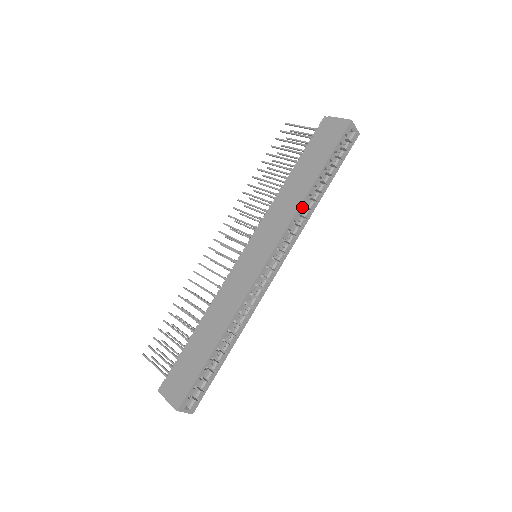
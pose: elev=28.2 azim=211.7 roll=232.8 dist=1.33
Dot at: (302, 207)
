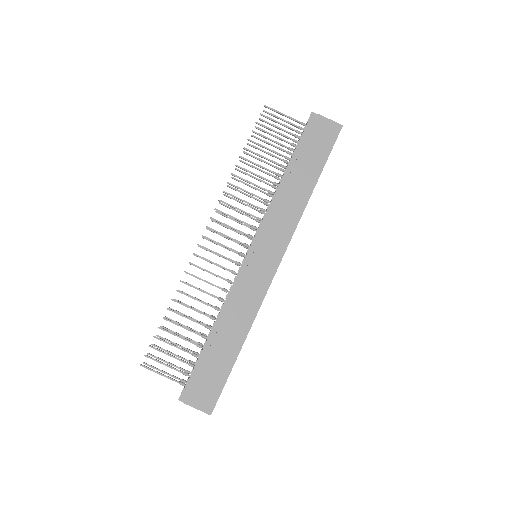
Dot at: (303, 211)
